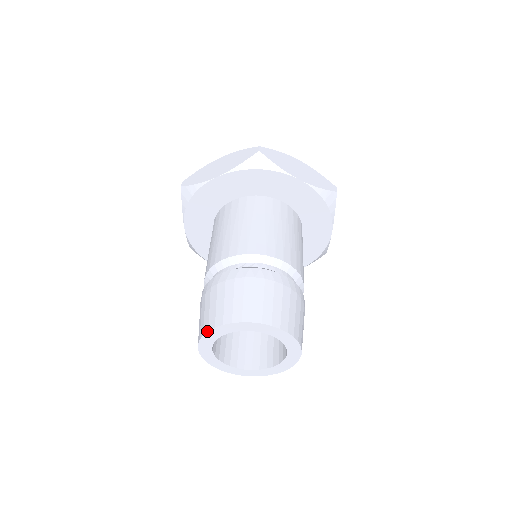
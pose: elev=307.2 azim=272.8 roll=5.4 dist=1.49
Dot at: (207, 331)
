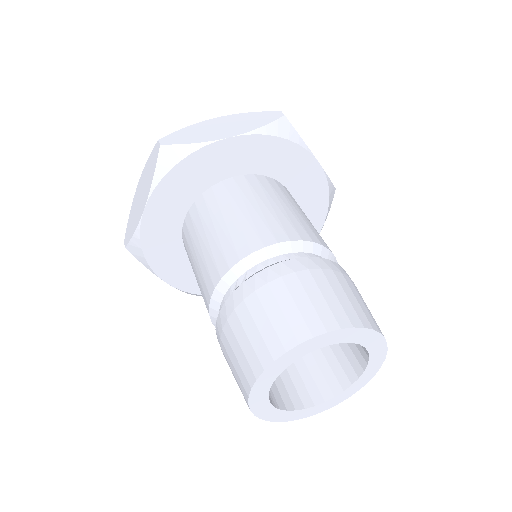
Dot at: (247, 398)
